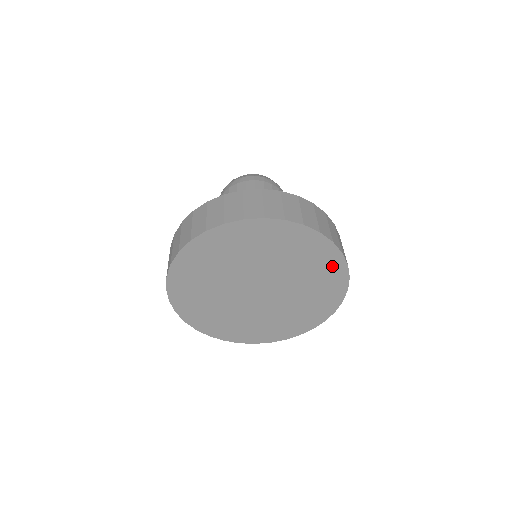
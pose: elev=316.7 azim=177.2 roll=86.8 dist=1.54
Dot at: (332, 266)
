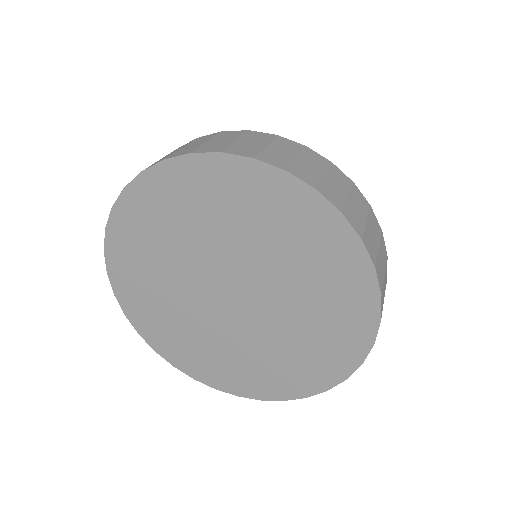
Dot at: (344, 348)
